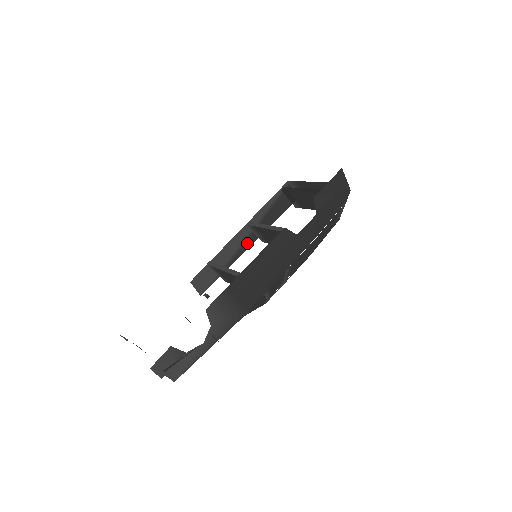
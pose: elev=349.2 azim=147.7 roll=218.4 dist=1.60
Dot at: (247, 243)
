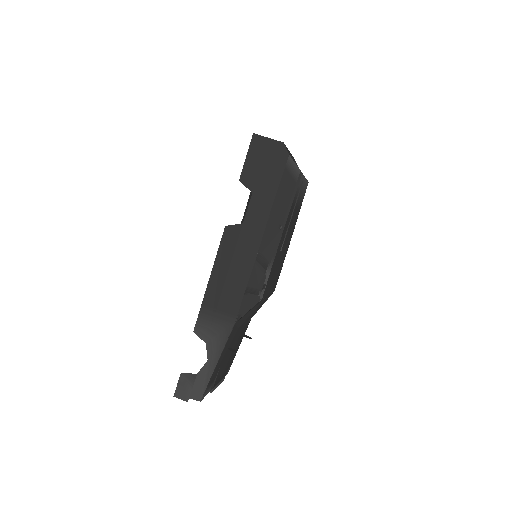
Dot at: occluded
